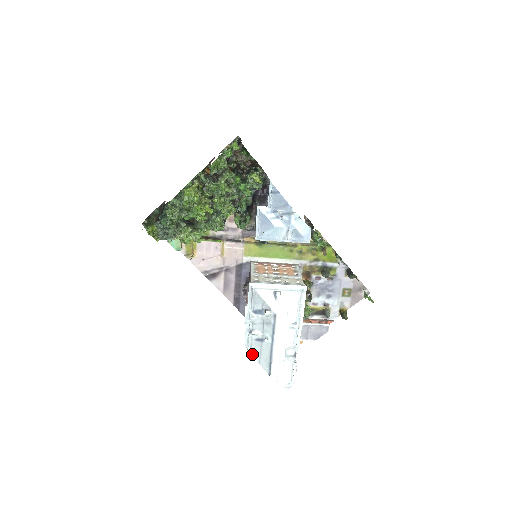
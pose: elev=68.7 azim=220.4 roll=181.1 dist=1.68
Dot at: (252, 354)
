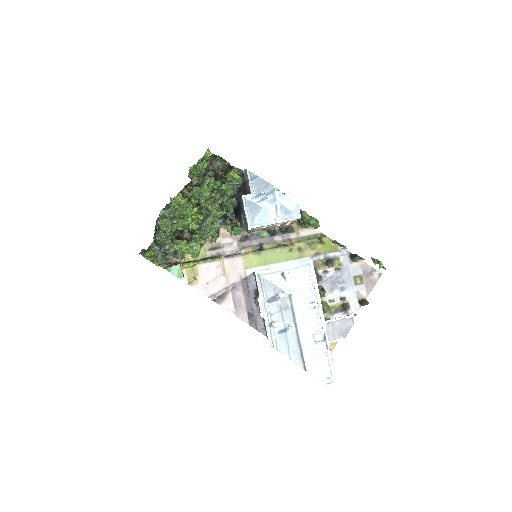
Dot at: (280, 351)
